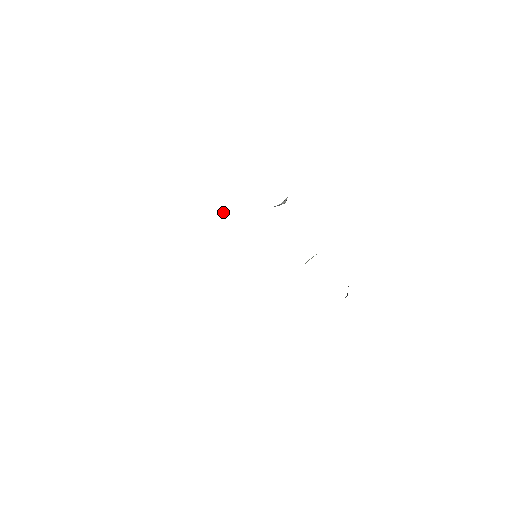
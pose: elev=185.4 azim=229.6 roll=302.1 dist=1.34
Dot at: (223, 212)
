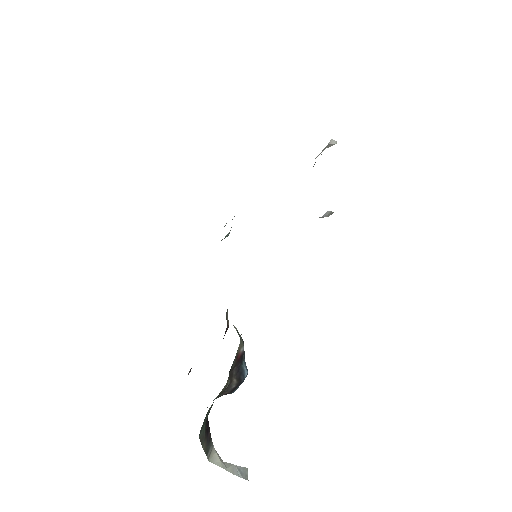
Dot at: (329, 144)
